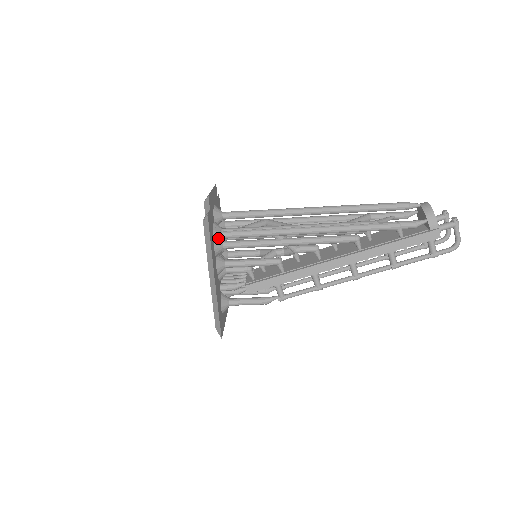
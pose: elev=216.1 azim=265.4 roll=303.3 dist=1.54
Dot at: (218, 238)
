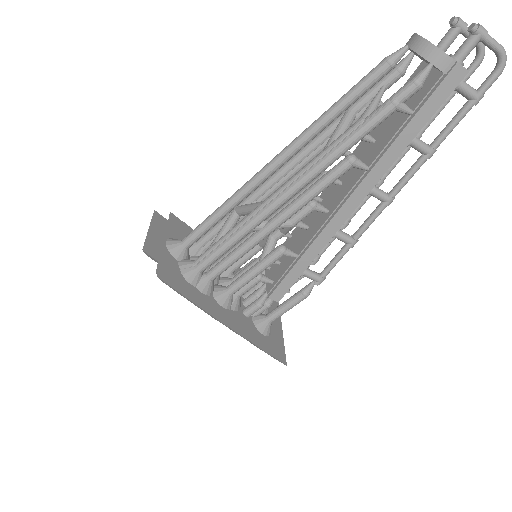
Dot at: (196, 278)
